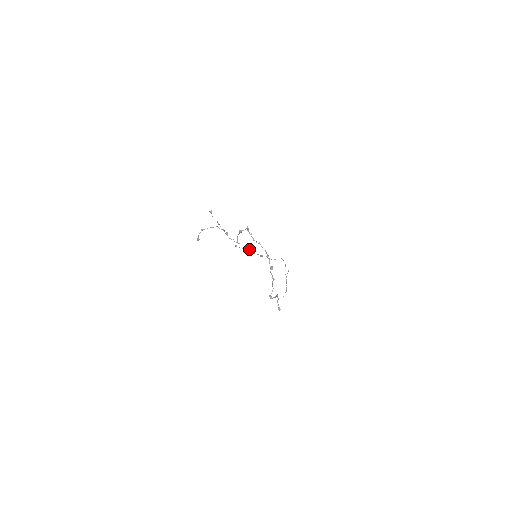
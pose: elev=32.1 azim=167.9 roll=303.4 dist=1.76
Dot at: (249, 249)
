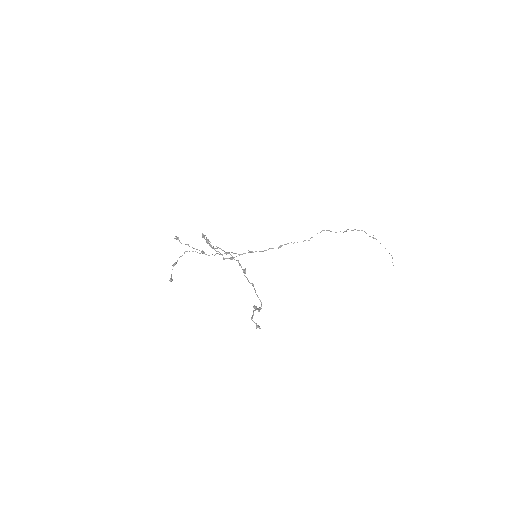
Dot at: (250, 251)
